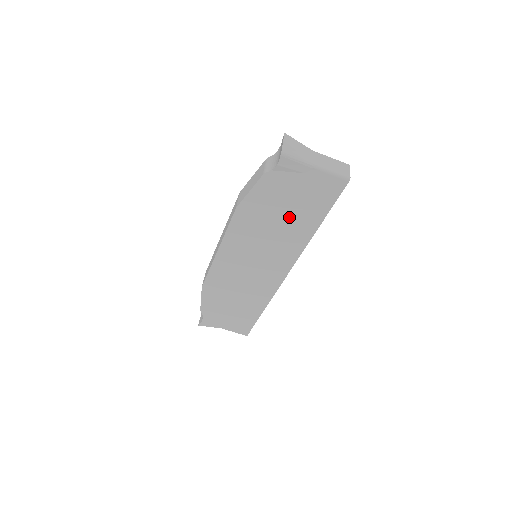
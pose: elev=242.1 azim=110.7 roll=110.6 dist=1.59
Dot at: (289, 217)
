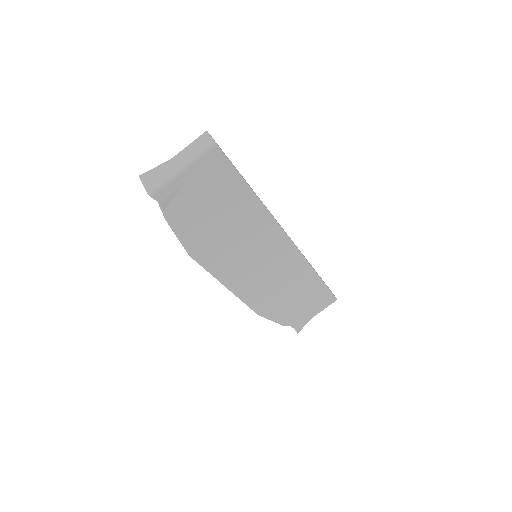
Dot at: (226, 215)
